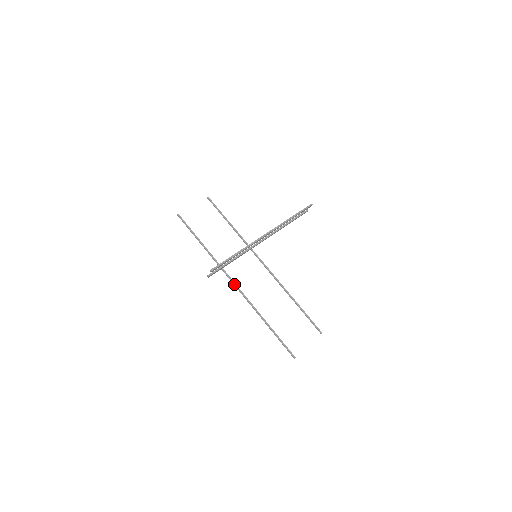
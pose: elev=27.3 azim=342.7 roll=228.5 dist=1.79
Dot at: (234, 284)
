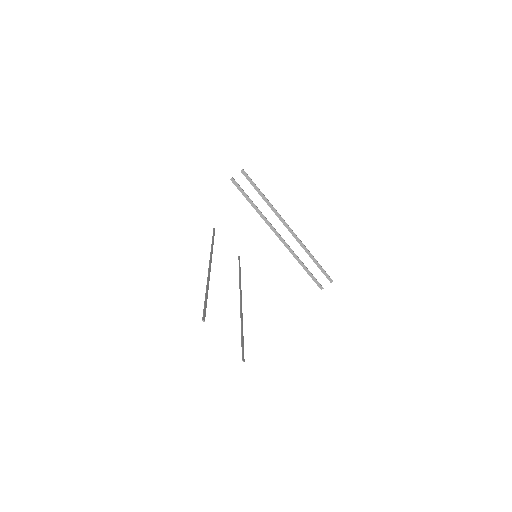
Dot at: (210, 263)
